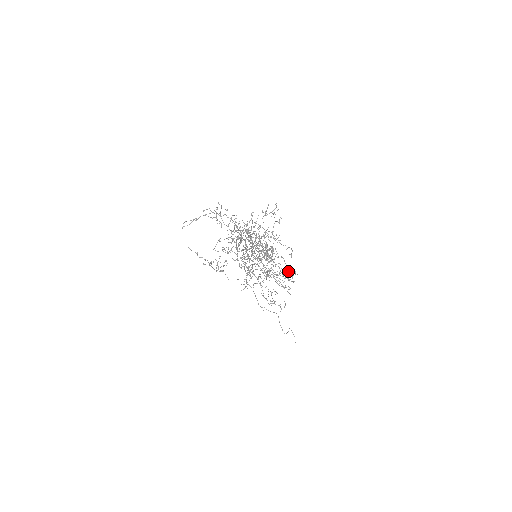
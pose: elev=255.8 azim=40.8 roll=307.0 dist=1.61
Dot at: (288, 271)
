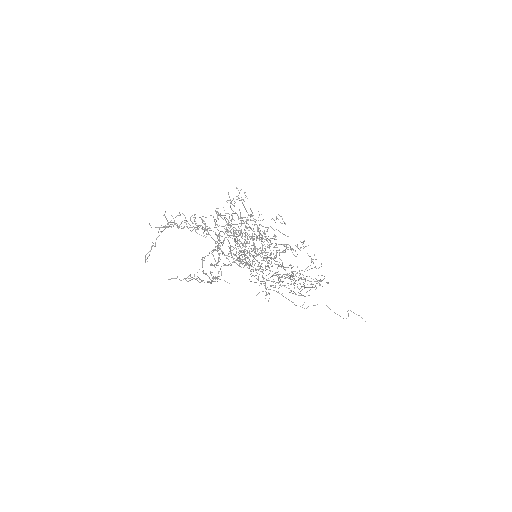
Dot at: occluded
